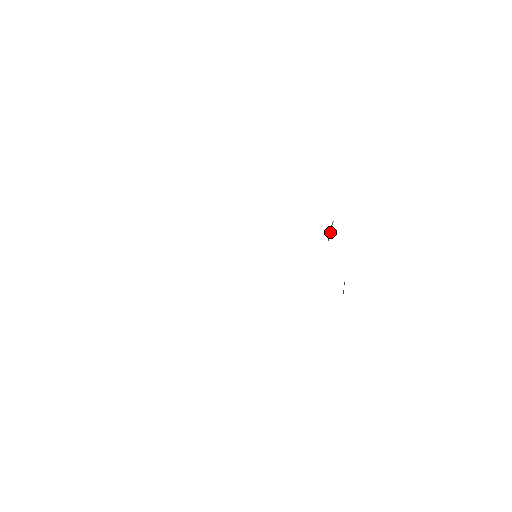
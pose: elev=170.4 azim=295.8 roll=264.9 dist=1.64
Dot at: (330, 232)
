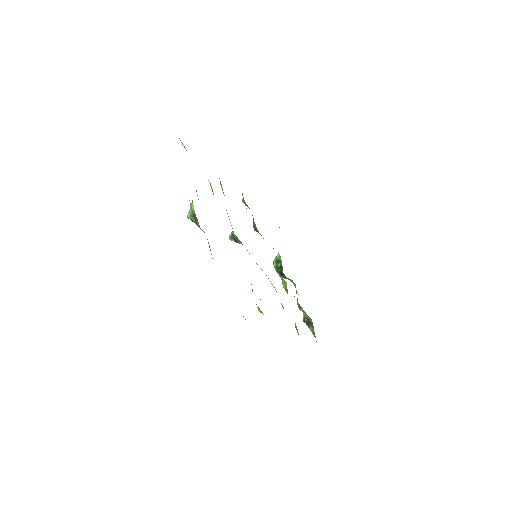
Dot at: (279, 264)
